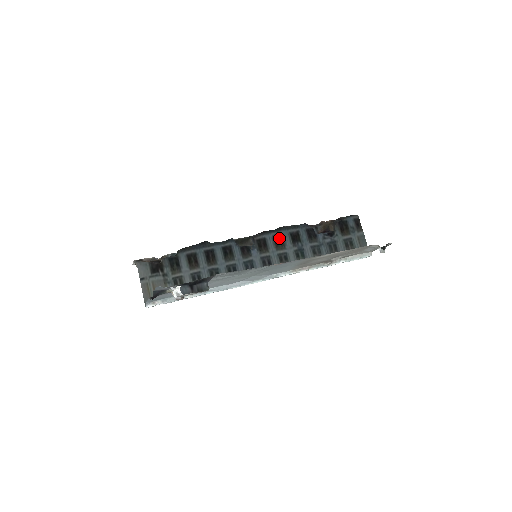
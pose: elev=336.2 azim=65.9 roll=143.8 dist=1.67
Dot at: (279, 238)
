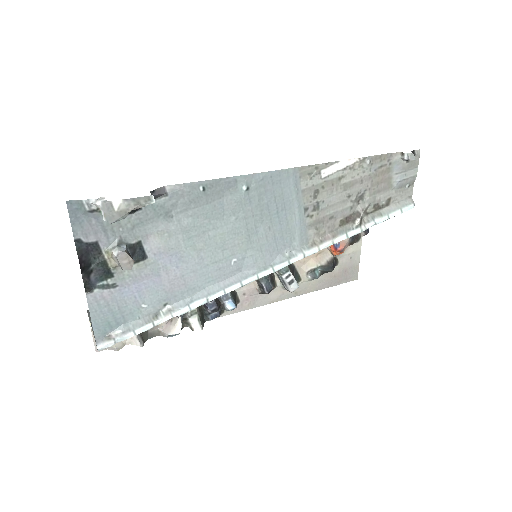
Dot at: occluded
